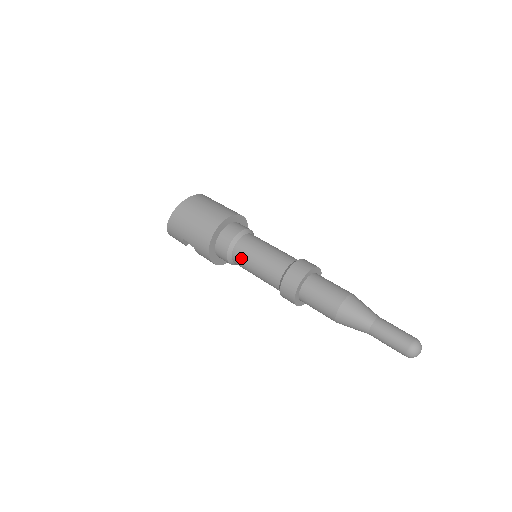
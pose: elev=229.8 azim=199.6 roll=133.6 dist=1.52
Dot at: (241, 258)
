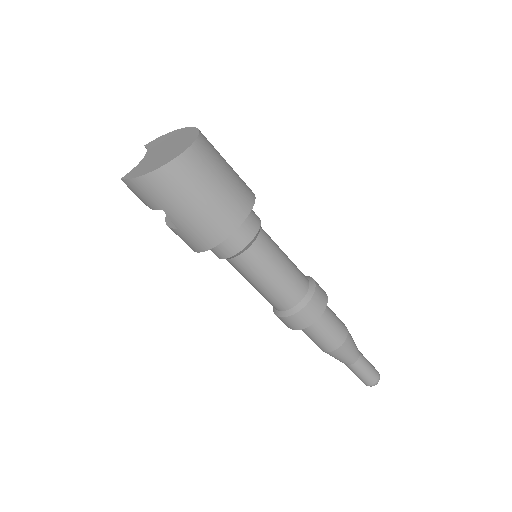
Dot at: (249, 267)
